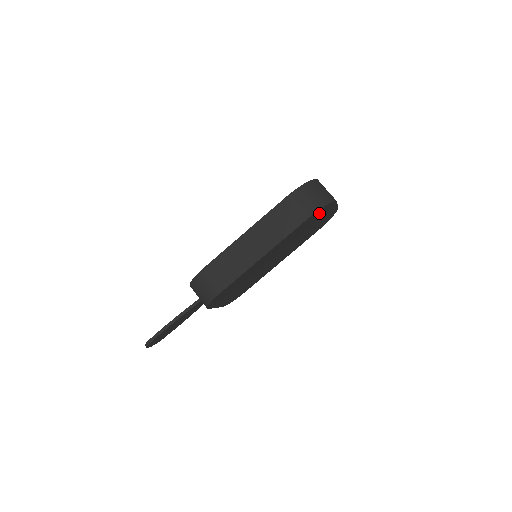
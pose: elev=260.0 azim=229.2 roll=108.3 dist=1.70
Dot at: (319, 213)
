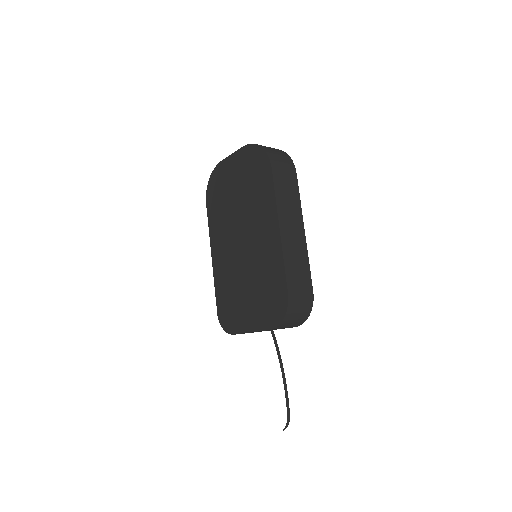
Dot at: occluded
